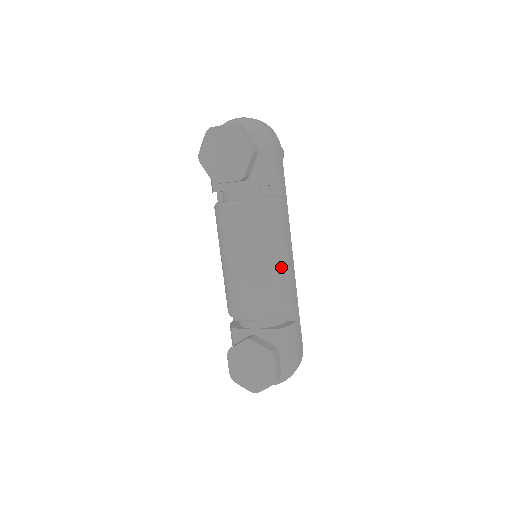
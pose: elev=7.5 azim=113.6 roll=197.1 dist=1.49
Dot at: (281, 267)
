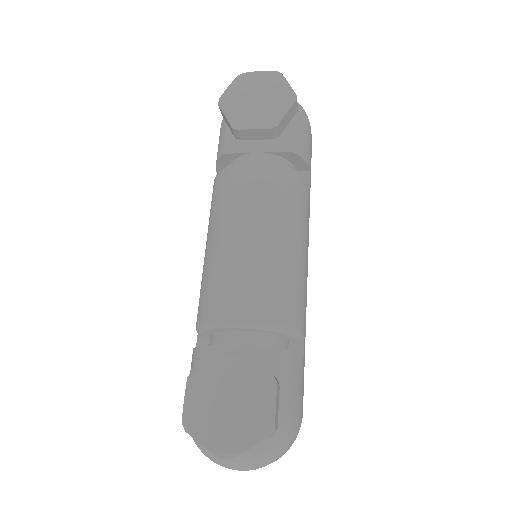
Dot at: (299, 261)
